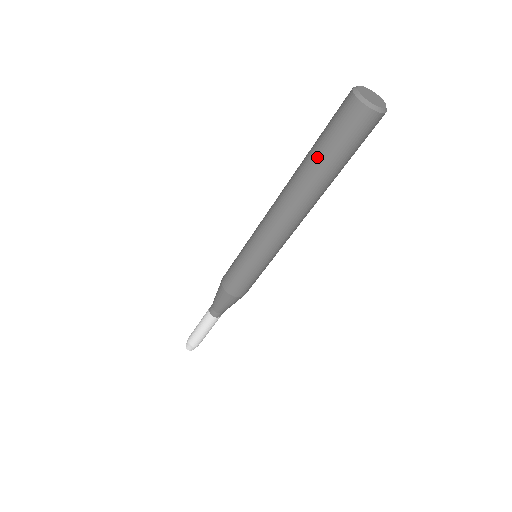
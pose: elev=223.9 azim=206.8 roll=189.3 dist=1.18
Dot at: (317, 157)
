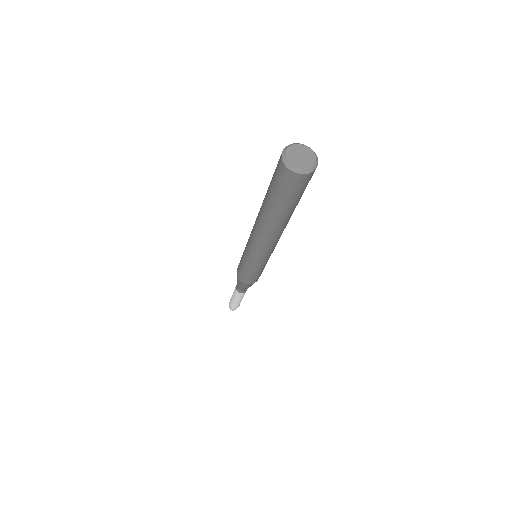
Dot at: (268, 198)
